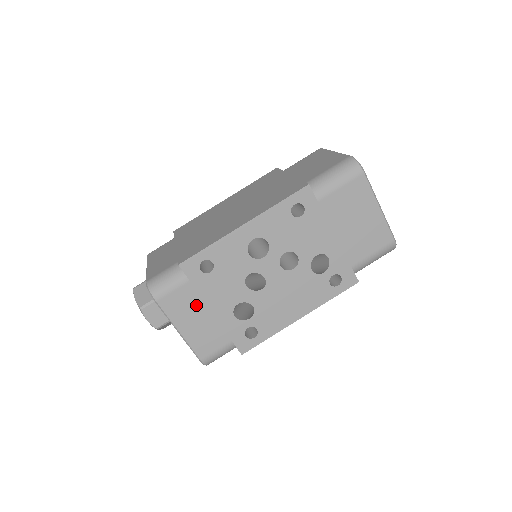
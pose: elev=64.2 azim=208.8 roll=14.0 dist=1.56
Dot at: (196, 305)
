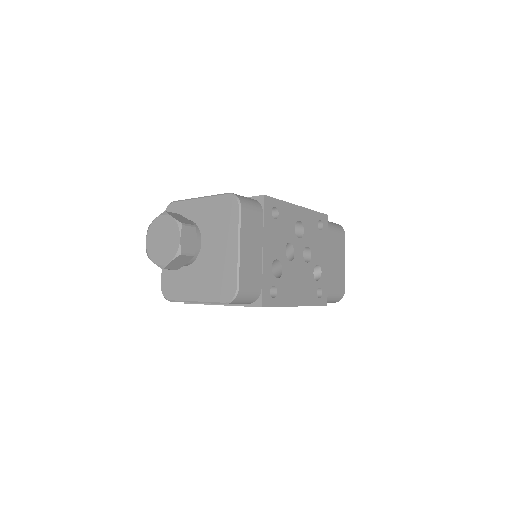
Dot at: (258, 235)
